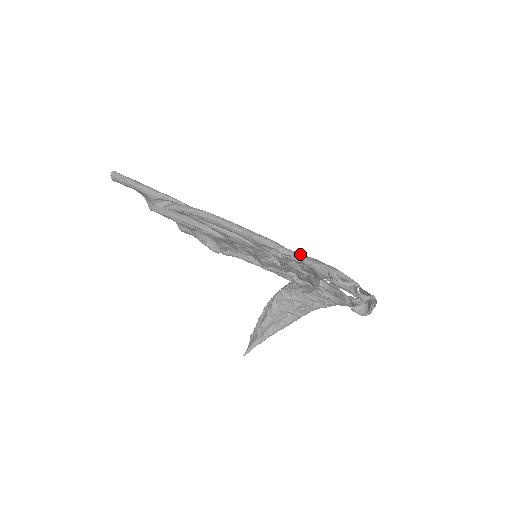
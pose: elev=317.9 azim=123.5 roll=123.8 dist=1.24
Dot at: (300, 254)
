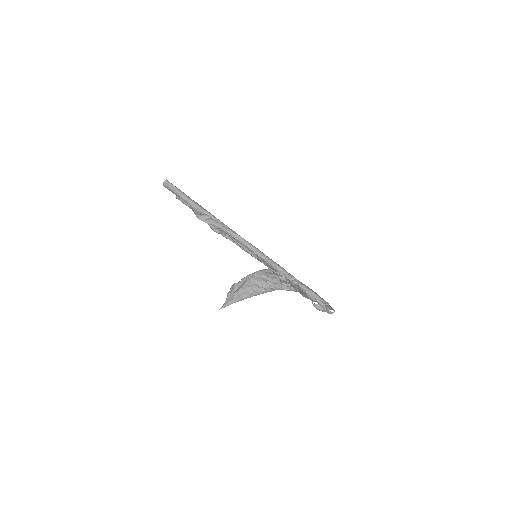
Dot at: occluded
